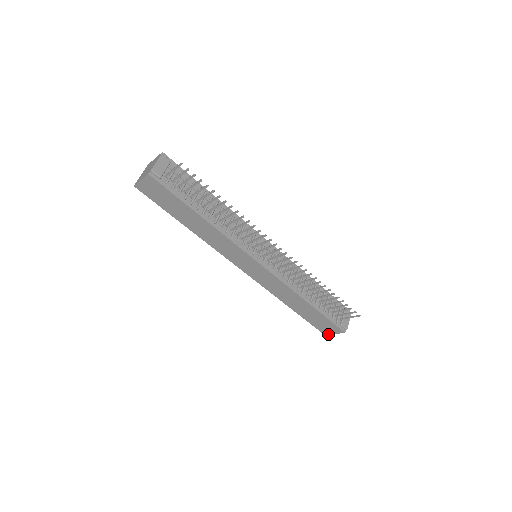
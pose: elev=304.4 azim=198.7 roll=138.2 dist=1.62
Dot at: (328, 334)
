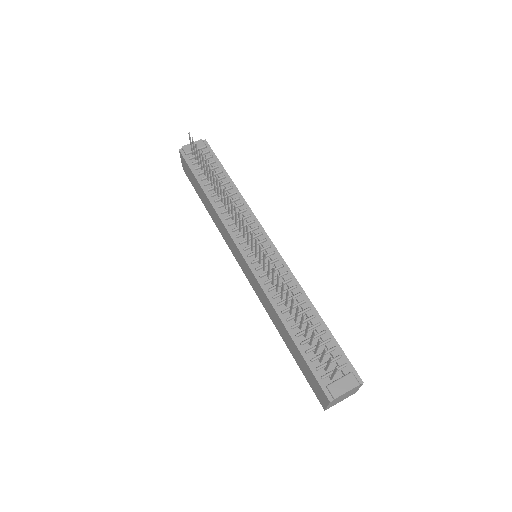
Dot at: (324, 406)
